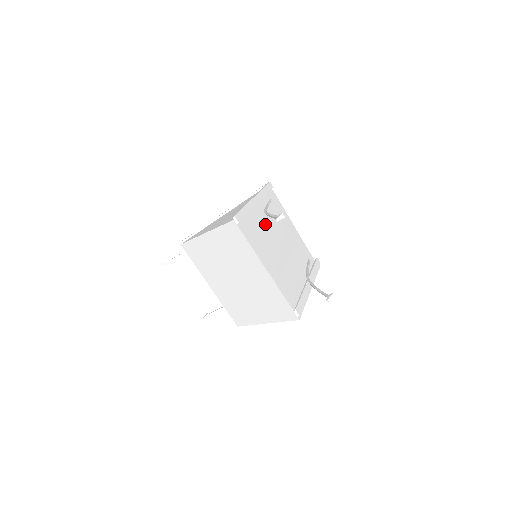
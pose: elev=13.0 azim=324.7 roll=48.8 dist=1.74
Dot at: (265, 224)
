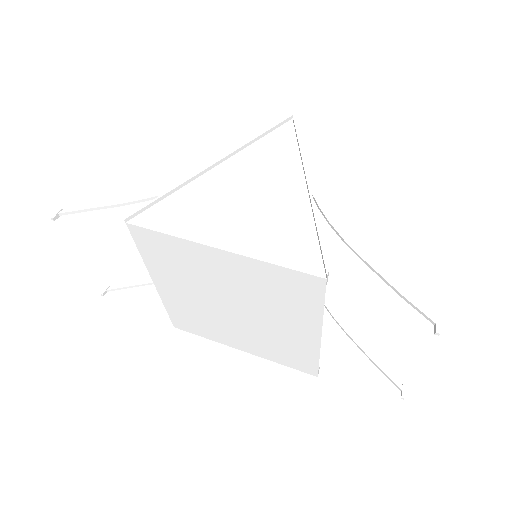
Dot at: occluded
